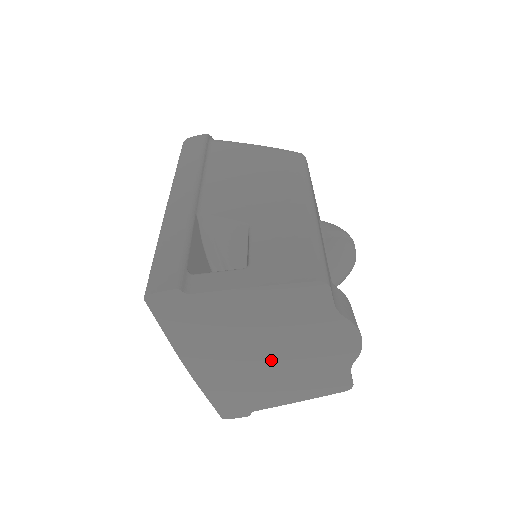
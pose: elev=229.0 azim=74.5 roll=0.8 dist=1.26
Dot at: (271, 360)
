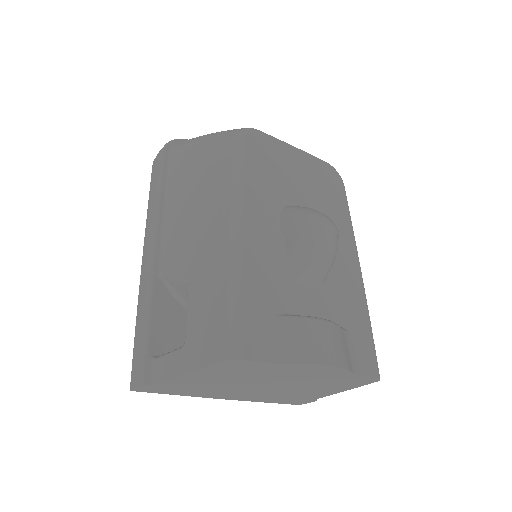
Dot at: (276, 386)
